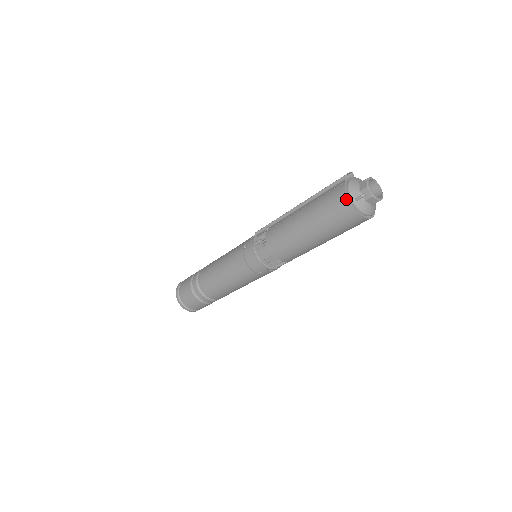
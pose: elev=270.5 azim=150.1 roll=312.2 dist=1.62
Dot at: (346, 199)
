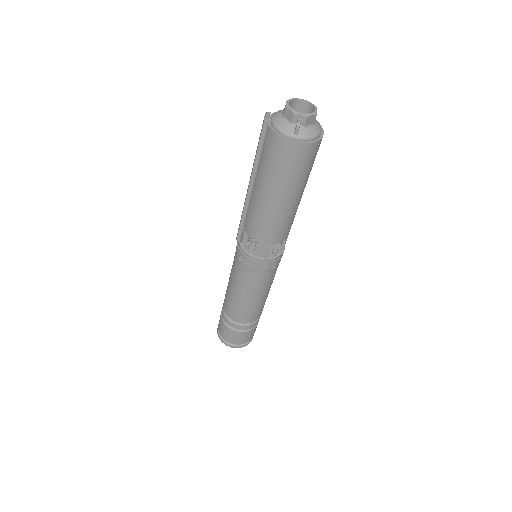
Dot at: (287, 142)
